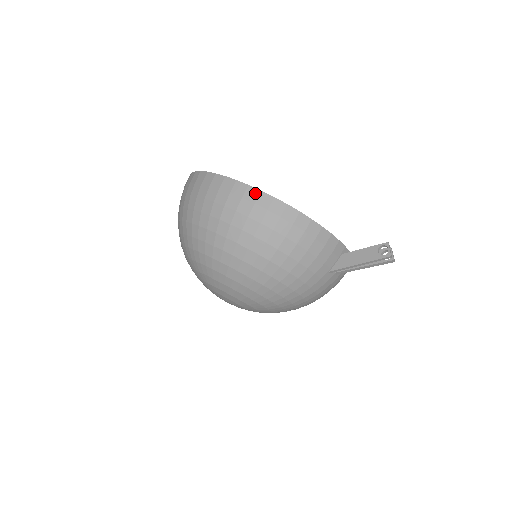
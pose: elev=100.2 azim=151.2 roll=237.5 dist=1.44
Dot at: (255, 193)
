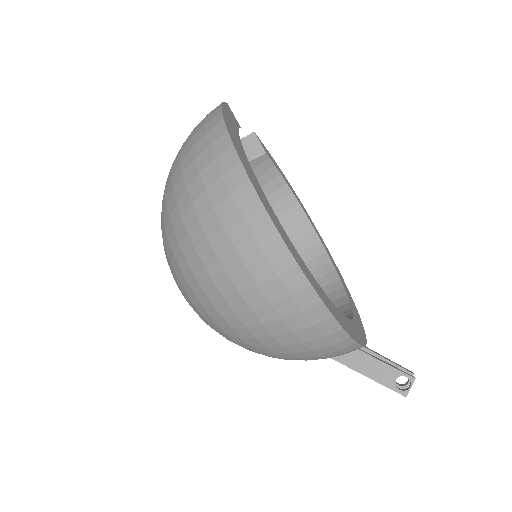
Dot at: (300, 283)
